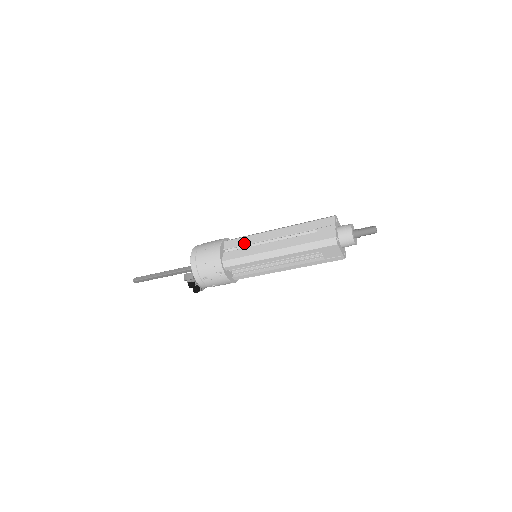
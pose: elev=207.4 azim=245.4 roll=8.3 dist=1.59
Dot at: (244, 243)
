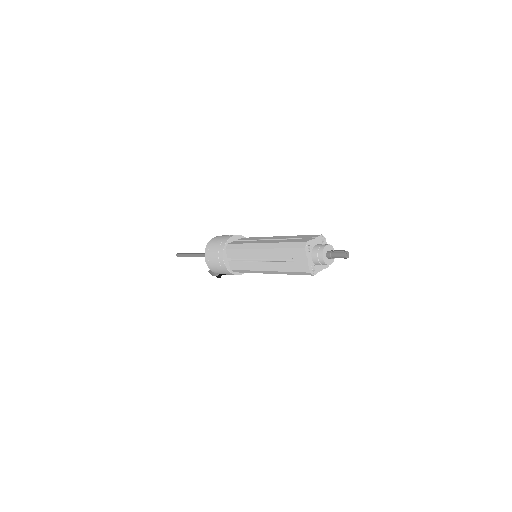
Dot at: (241, 256)
